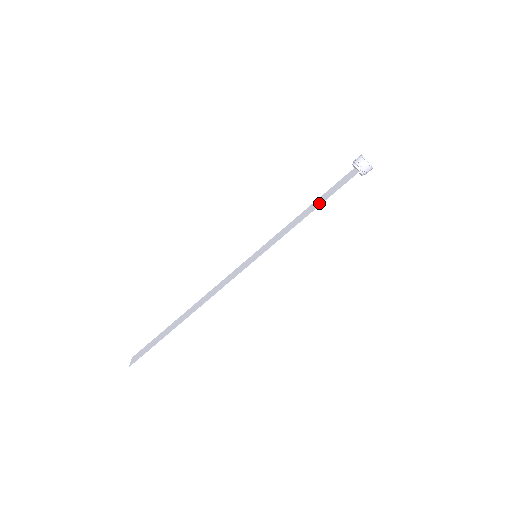
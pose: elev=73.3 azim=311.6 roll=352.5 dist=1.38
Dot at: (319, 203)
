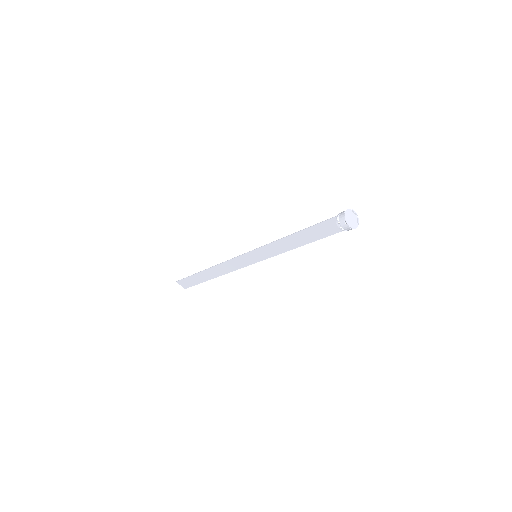
Dot at: (308, 240)
